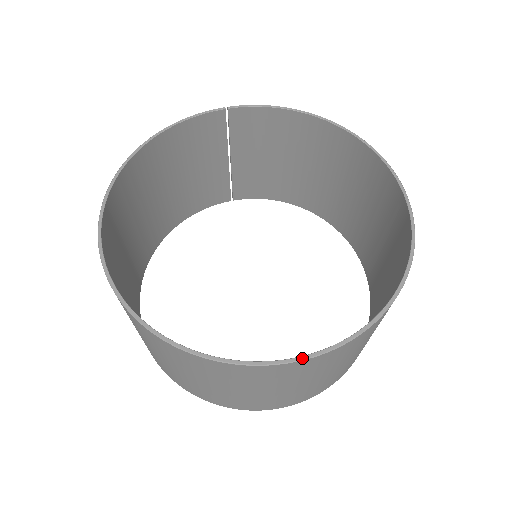
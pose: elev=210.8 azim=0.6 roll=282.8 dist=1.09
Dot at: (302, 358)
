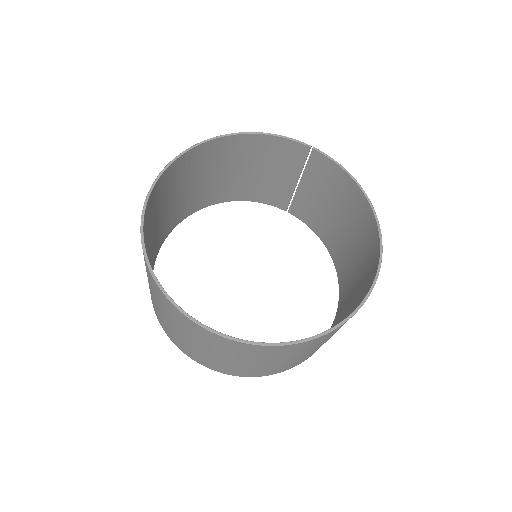
Dot at: (207, 328)
